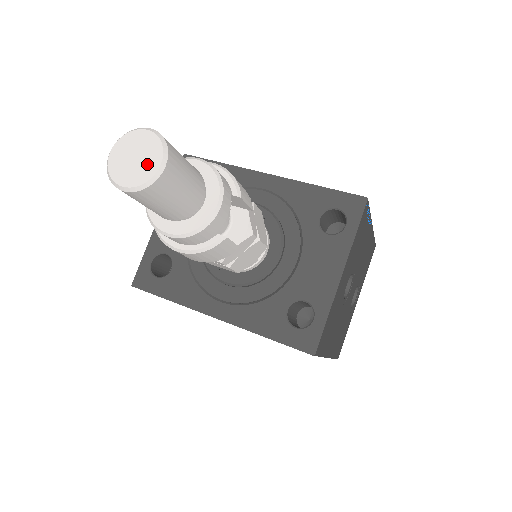
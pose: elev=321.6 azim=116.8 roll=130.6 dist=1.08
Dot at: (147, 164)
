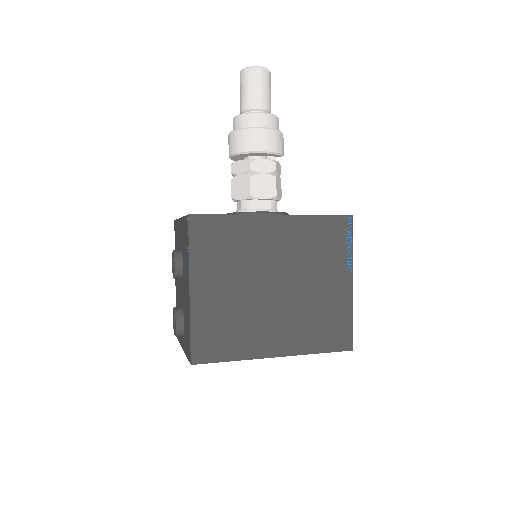
Dot at: occluded
